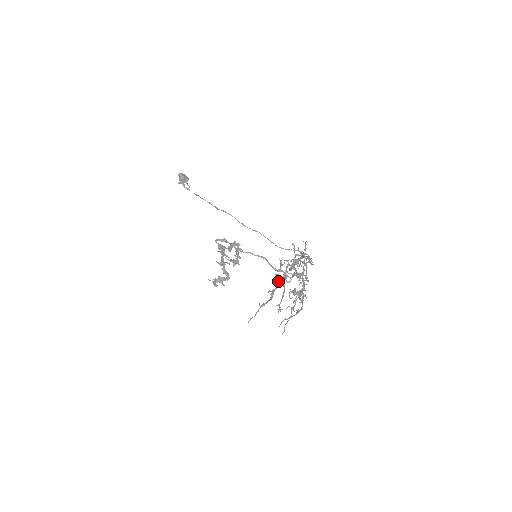
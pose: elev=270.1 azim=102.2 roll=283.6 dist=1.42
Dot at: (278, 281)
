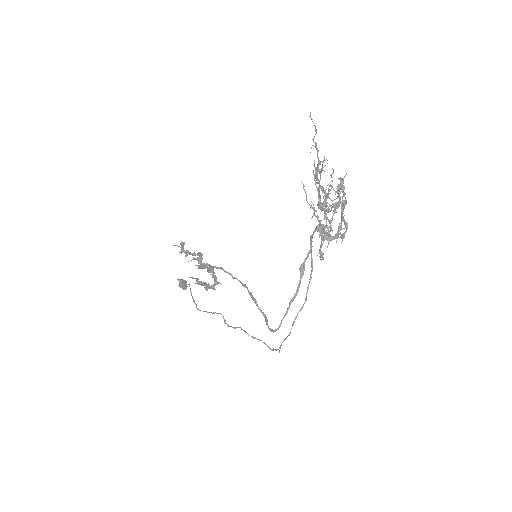
Dot at: (321, 188)
